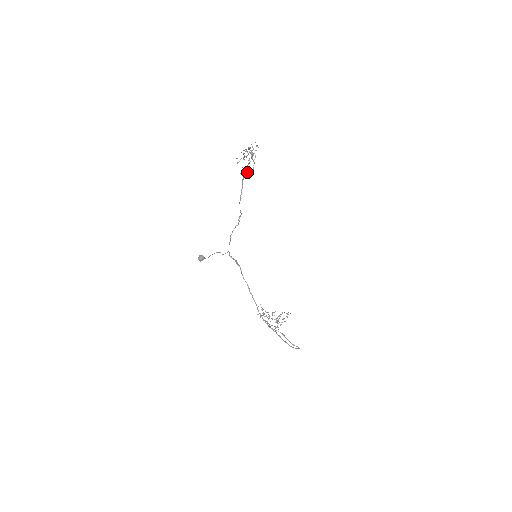
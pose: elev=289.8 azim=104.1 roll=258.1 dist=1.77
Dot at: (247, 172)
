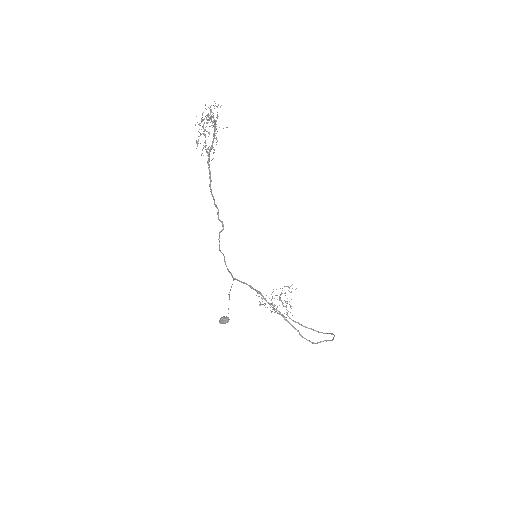
Dot at: occluded
